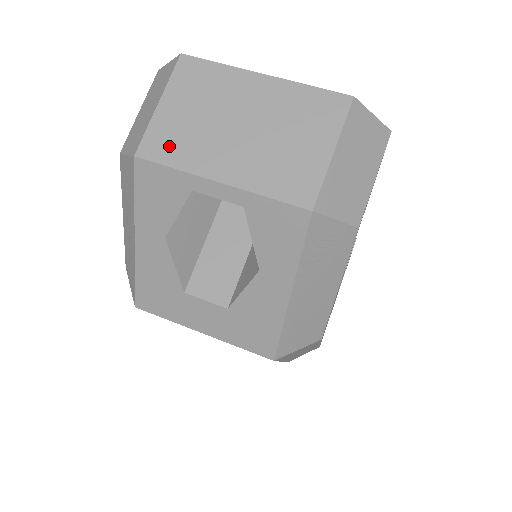
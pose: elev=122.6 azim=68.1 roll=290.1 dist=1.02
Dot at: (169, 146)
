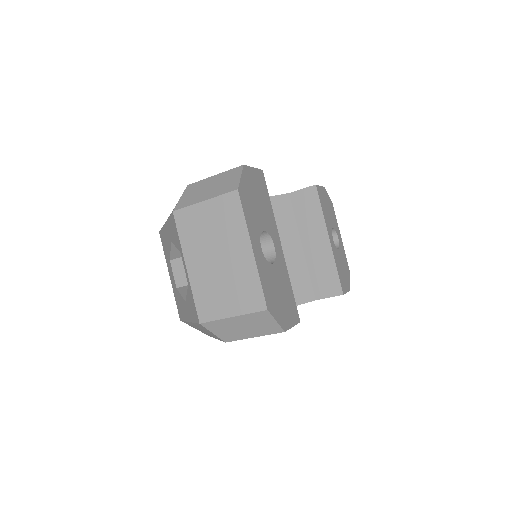
Dot at: (187, 226)
